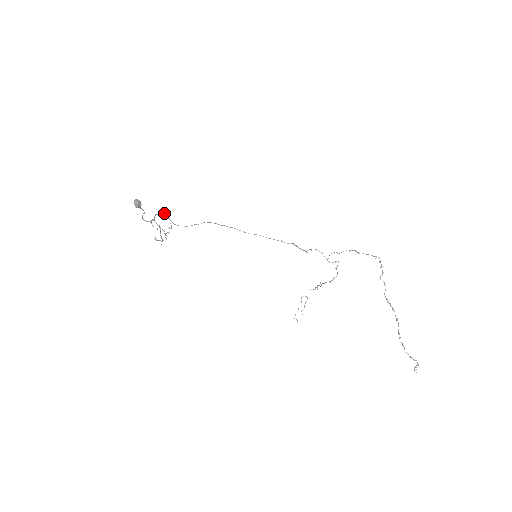
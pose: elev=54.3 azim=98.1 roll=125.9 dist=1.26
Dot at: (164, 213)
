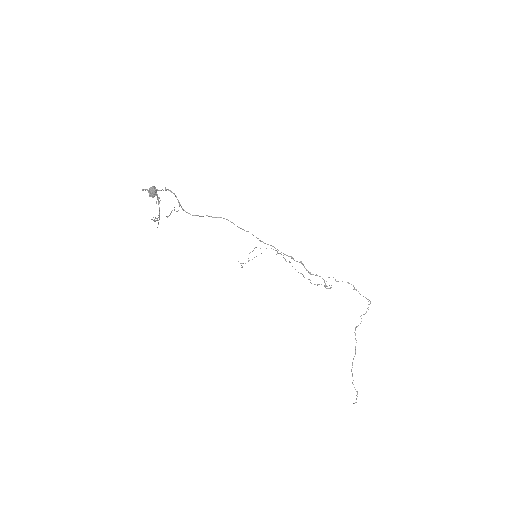
Dot at: (175, 195)
